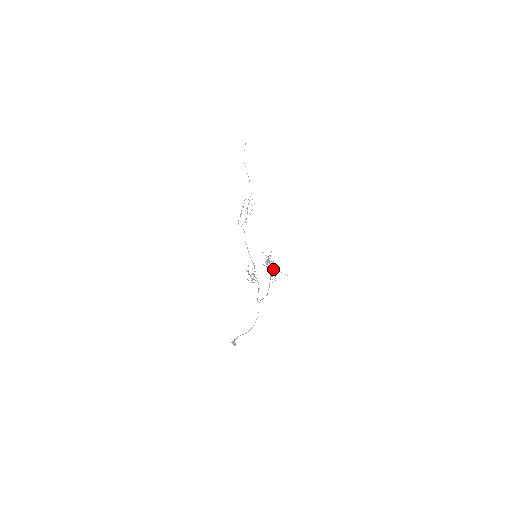
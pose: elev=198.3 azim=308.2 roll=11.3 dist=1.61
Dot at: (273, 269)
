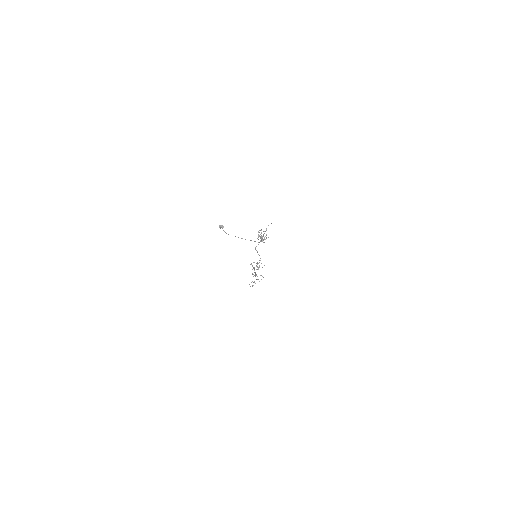
Dot at: (264, 233)
